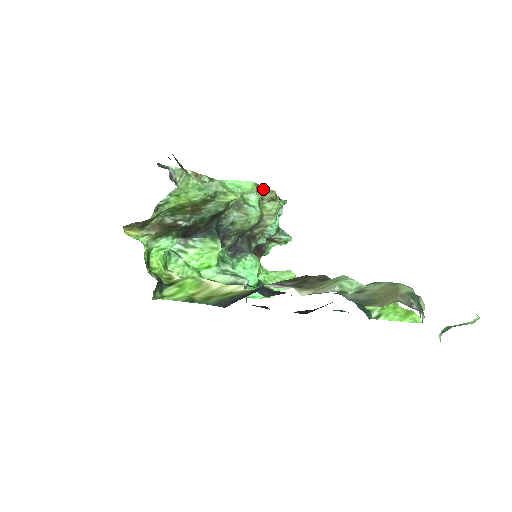
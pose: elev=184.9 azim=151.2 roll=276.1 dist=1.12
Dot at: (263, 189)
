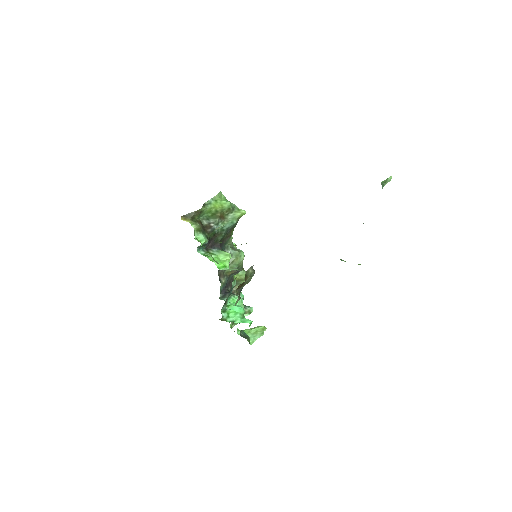
Dot at: occluded
